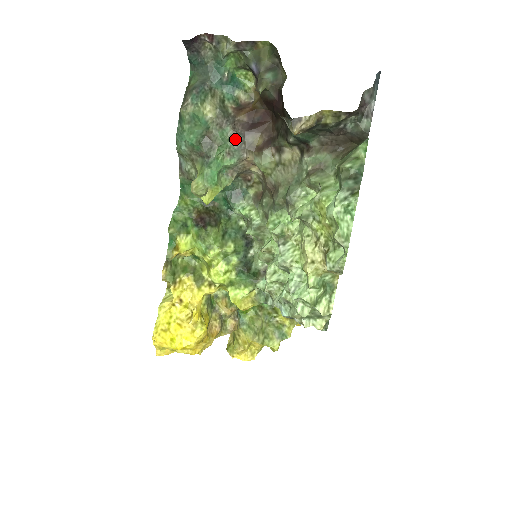
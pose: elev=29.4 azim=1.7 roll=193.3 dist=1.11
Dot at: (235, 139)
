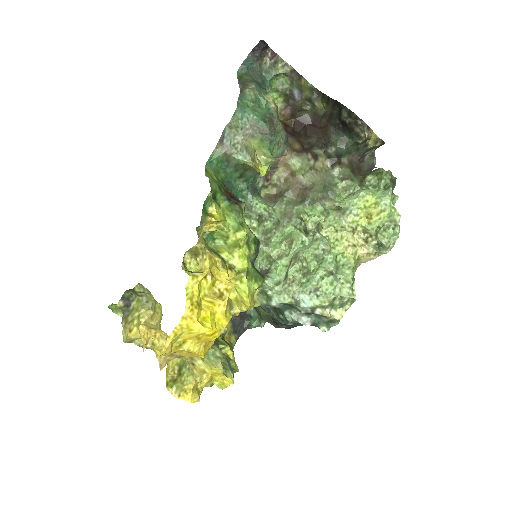
Dot at: (284, 135)
